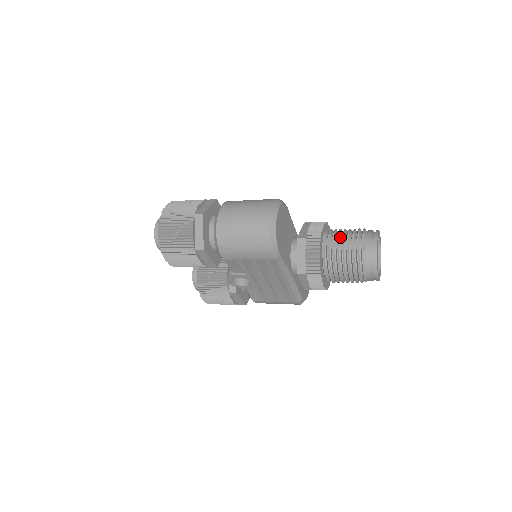
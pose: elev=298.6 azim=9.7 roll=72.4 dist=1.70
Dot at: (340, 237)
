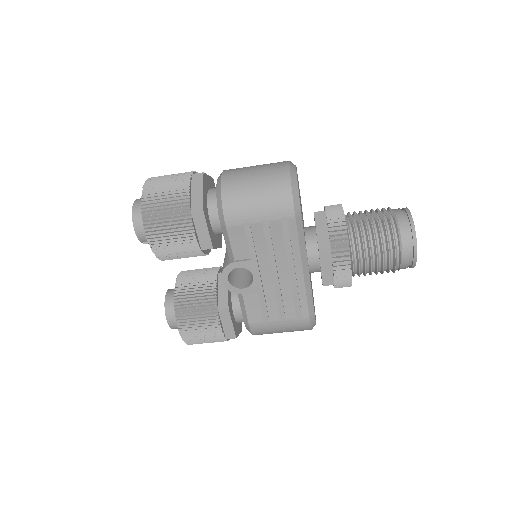
Dot at: (363, 213)
